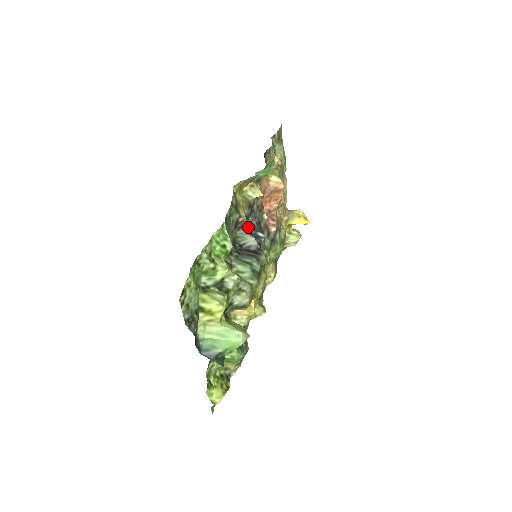
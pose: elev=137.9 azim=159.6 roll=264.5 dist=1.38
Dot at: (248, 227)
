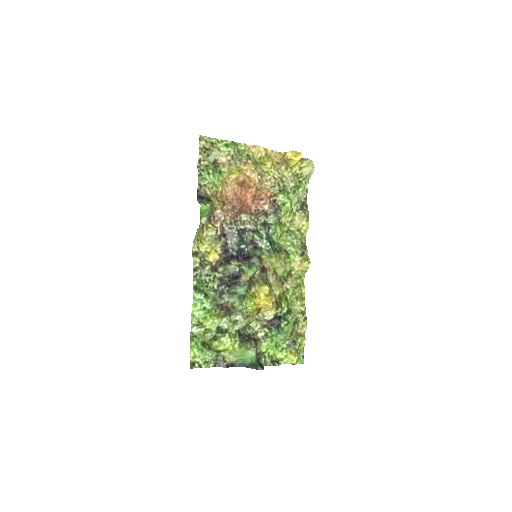
Dot at: (226, 257)
